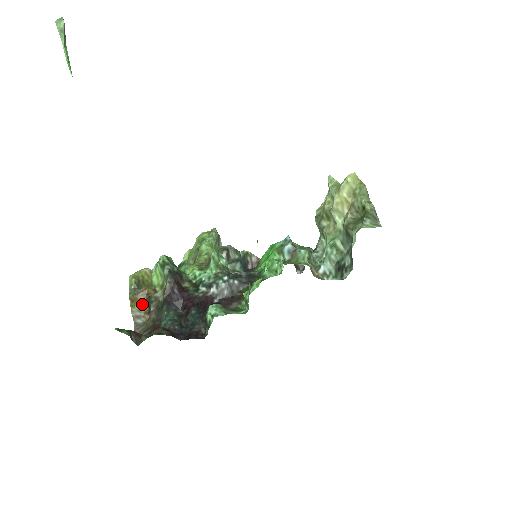
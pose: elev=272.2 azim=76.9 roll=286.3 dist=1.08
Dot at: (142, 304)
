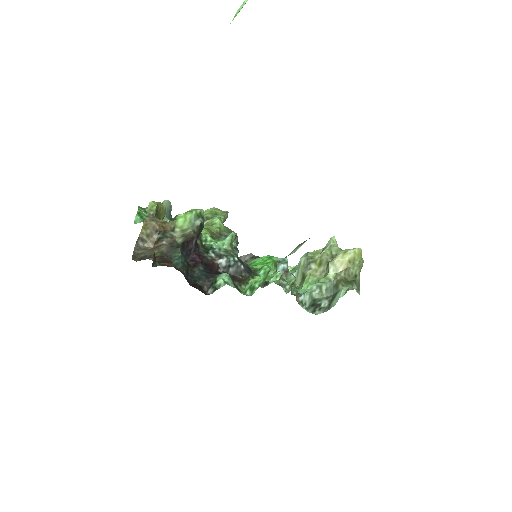
Dot at: (154, 232)
